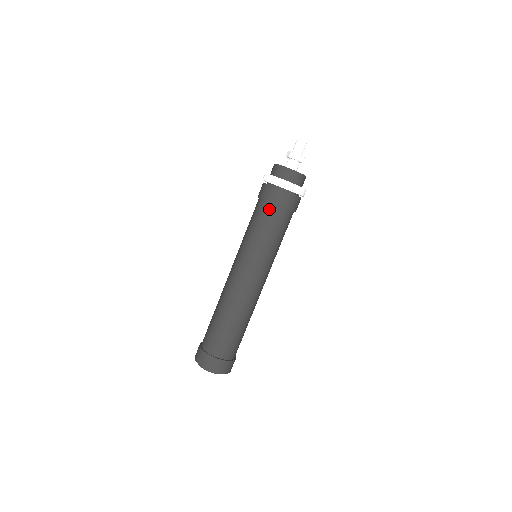
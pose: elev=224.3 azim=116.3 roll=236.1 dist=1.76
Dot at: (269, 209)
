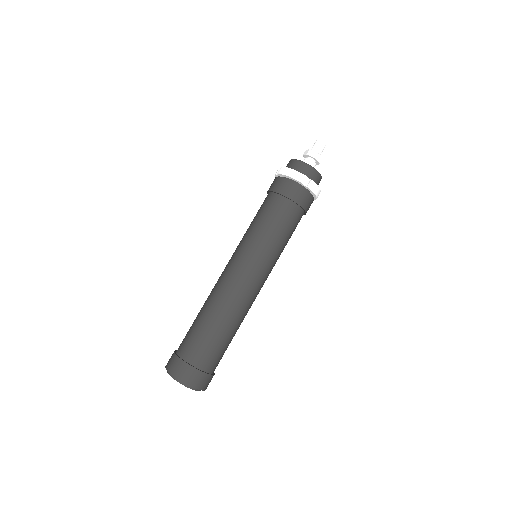
Dot at: (280, 202)
